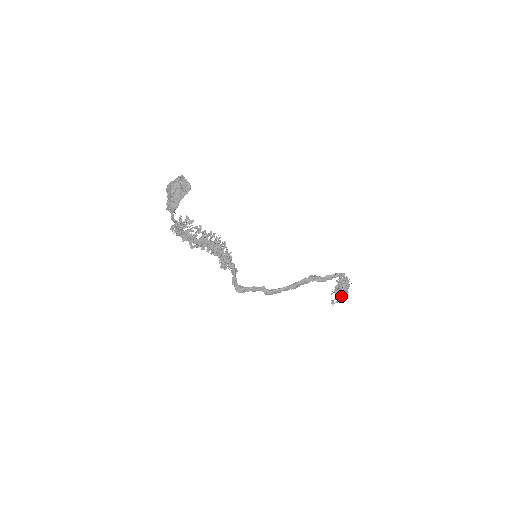
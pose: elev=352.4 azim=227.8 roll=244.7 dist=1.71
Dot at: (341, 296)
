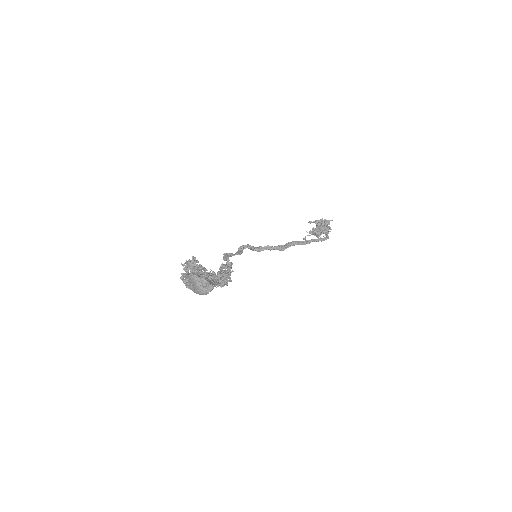
Dot at: occluded
